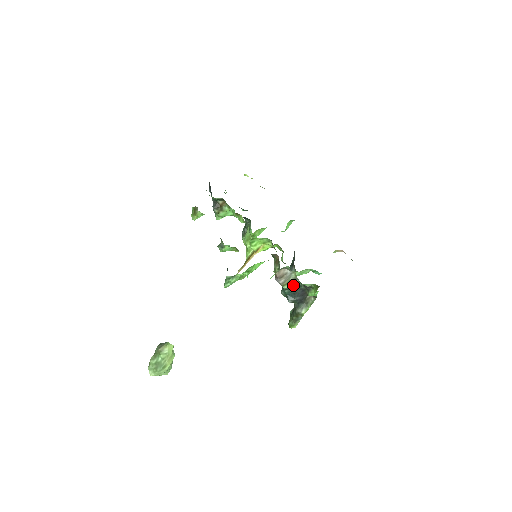
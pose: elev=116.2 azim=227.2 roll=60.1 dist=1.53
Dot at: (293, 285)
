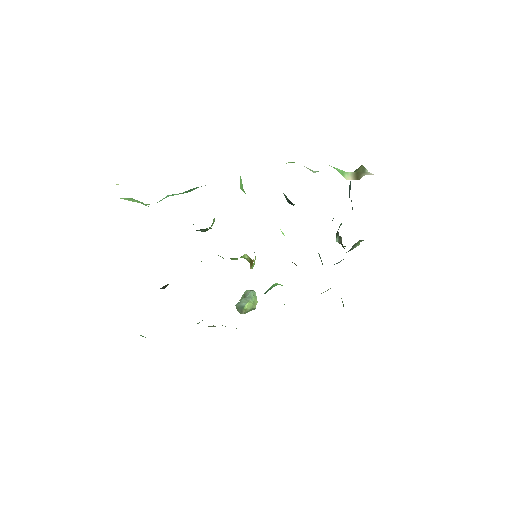
Dot at: occluded
